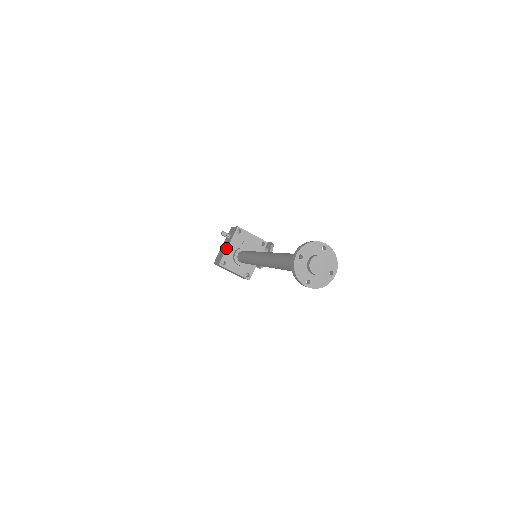
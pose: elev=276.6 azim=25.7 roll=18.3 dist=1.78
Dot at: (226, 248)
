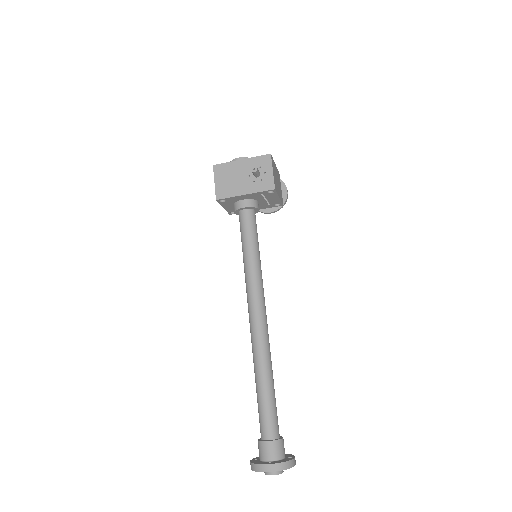
Dot at: (240, 194)
